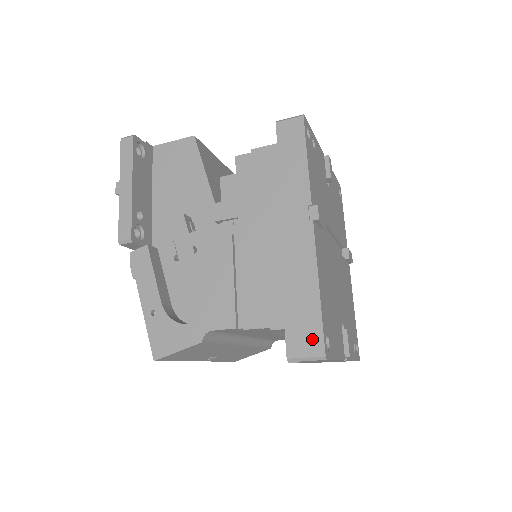
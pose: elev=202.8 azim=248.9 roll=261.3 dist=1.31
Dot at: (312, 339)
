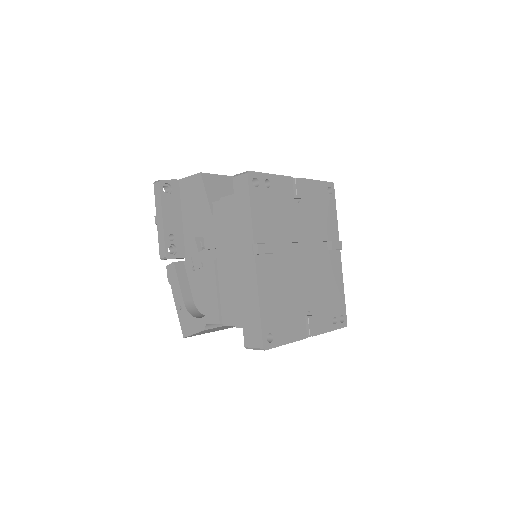
Dot at: (256, 337)
